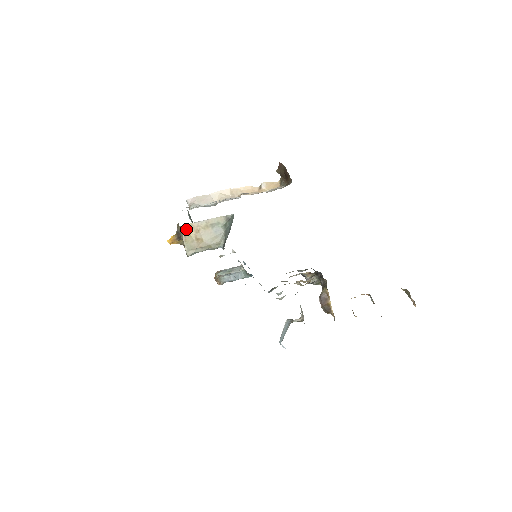
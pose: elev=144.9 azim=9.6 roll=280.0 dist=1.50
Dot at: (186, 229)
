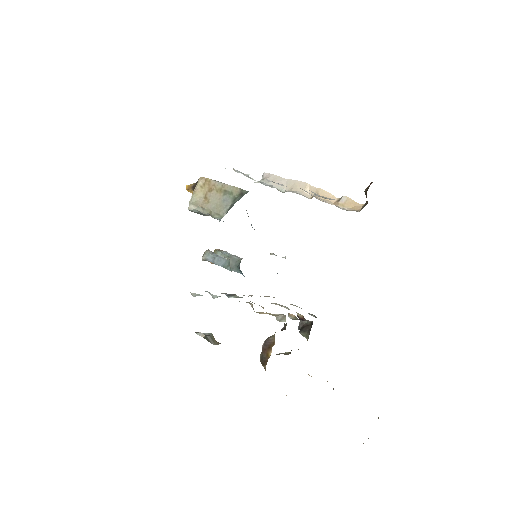
Dot at: (203, 182)
